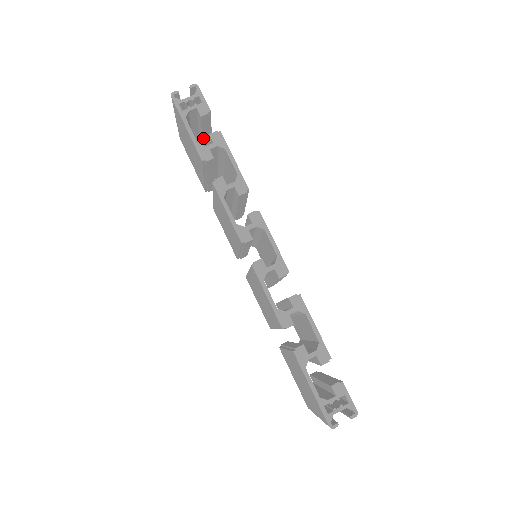
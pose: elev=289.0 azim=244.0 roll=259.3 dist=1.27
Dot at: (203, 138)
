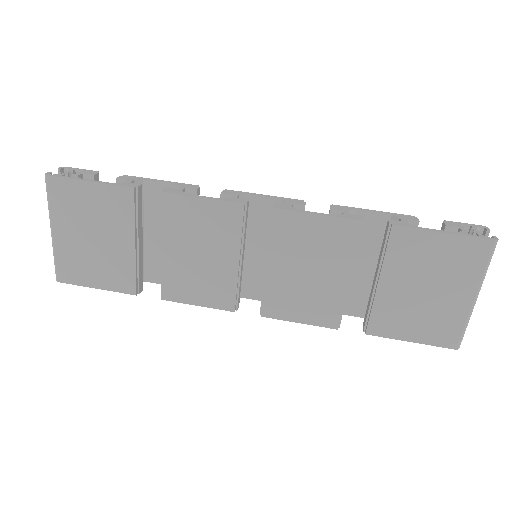
Dot at: occluded
